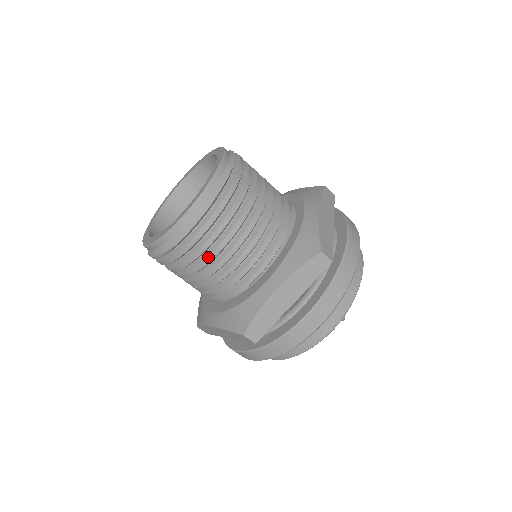
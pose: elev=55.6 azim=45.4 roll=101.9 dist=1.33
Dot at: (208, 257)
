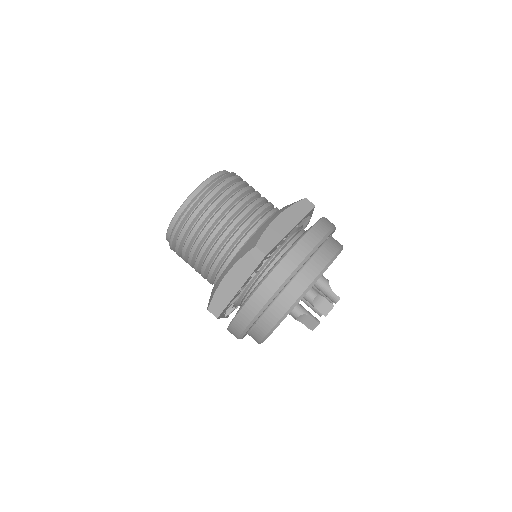
Dot at: (223, 206)
